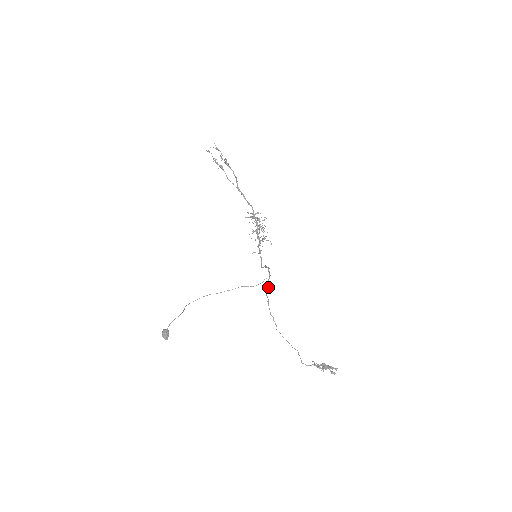
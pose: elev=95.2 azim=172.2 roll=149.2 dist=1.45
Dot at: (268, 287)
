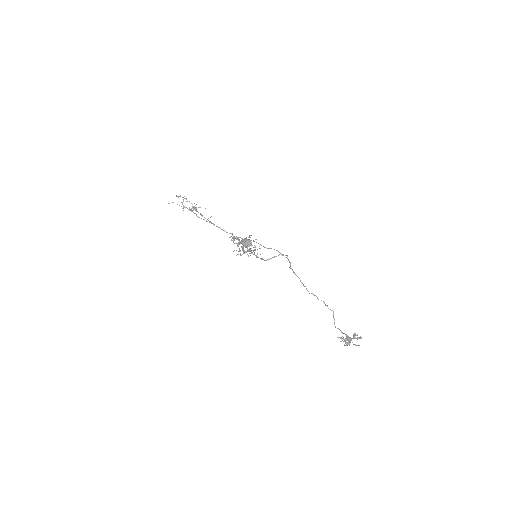
Dot at: (290, 262)
